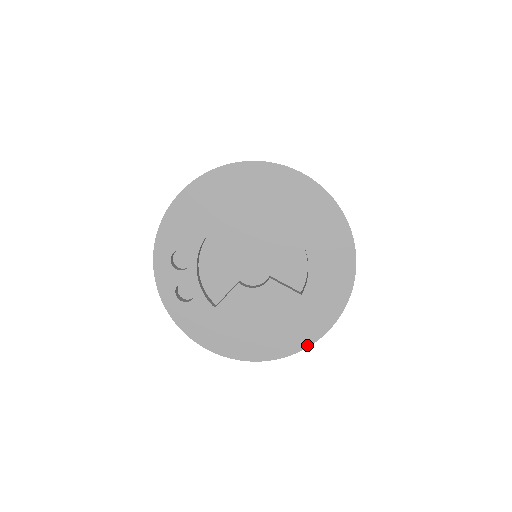
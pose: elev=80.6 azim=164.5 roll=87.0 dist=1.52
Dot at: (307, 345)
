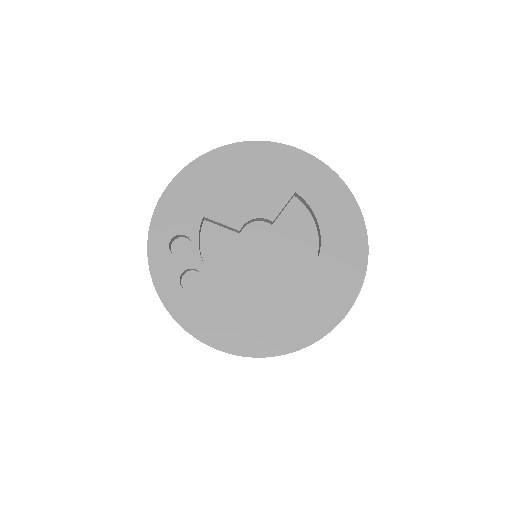
Dot at: (337, 321)
